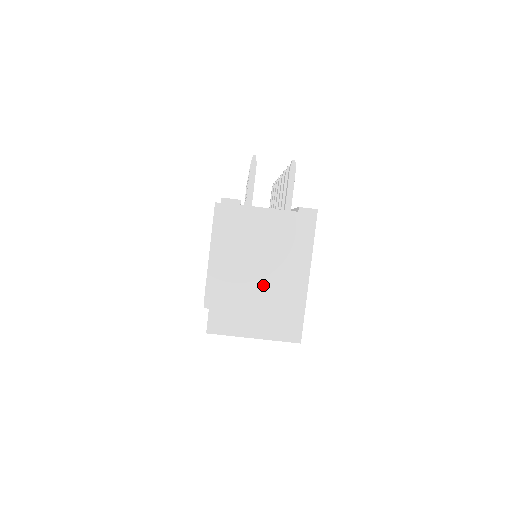
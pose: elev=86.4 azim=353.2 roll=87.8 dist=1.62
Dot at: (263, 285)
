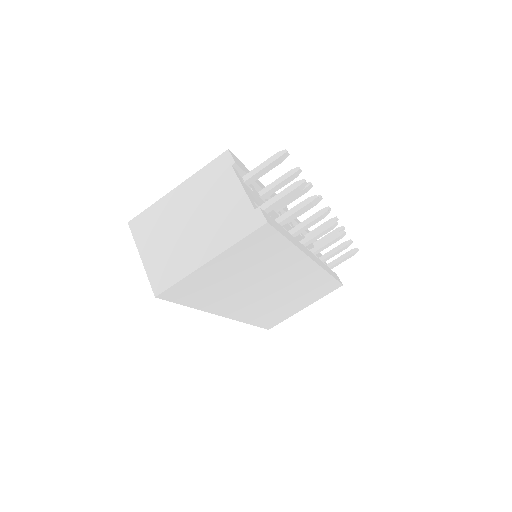
Dot at: (183, 232)
